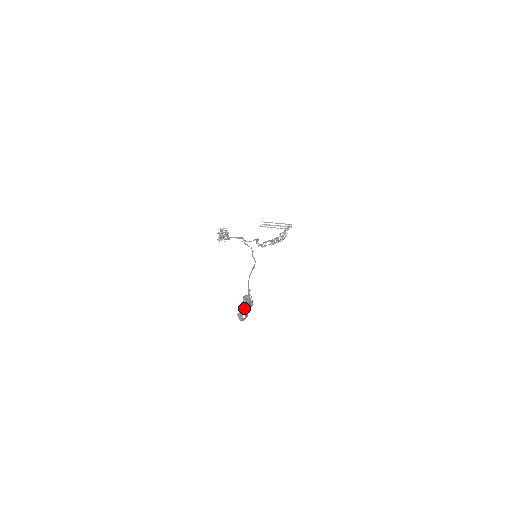
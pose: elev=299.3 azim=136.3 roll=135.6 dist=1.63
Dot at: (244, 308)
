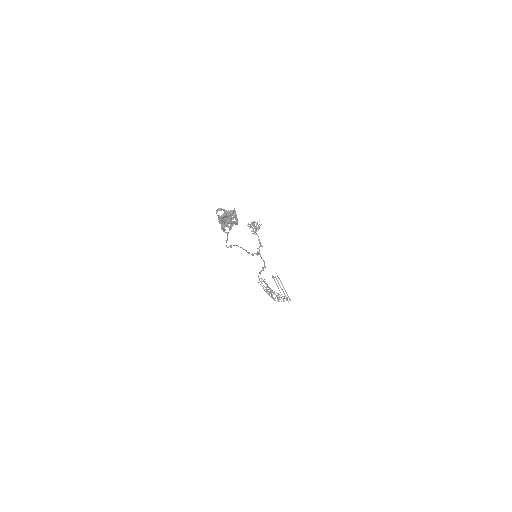
Dot at: (227, 213)
